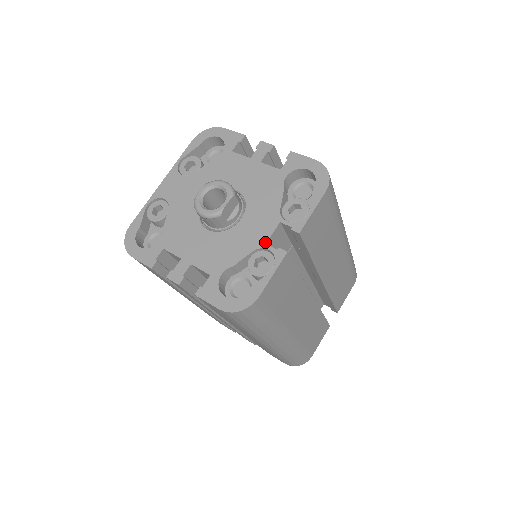
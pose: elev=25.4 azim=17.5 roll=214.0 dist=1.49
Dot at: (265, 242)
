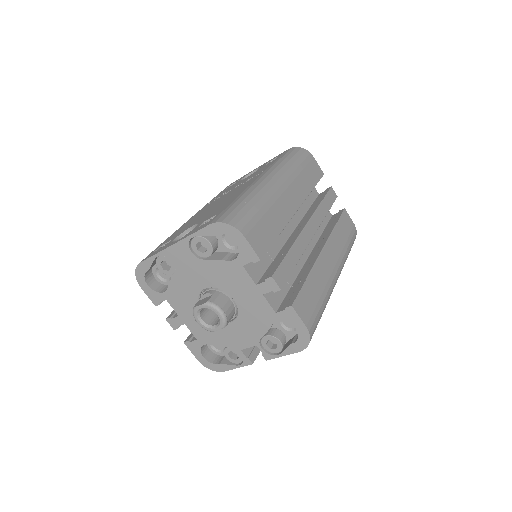
Dot at: (241, 349)
